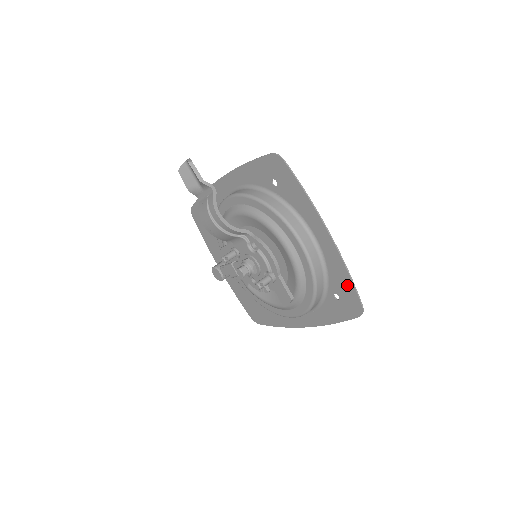
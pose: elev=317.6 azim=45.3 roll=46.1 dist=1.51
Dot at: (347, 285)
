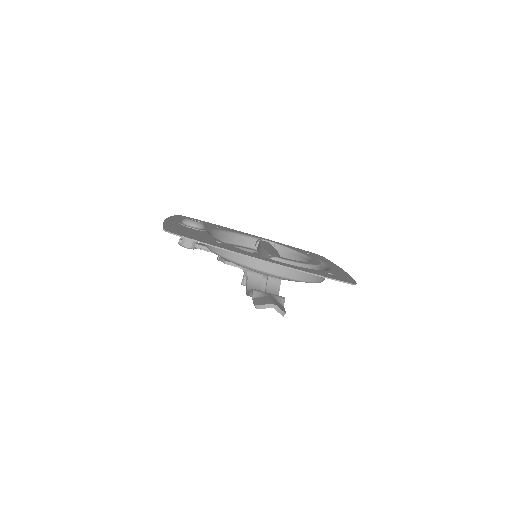
Dot at: occluded
